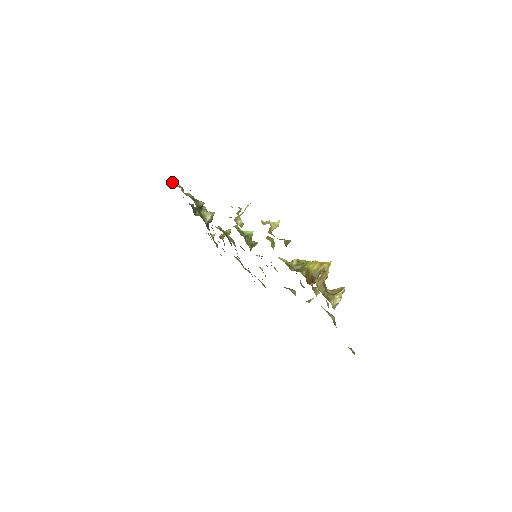
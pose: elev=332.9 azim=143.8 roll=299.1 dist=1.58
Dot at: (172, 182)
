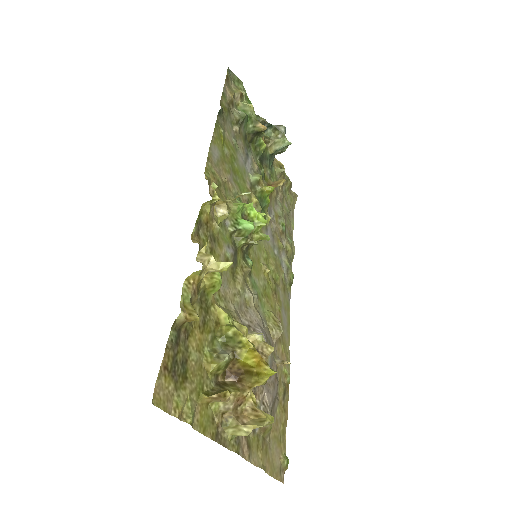
Dot at: (237, 77)
